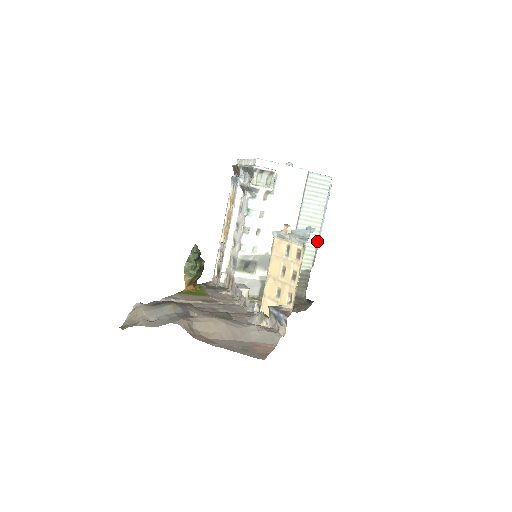
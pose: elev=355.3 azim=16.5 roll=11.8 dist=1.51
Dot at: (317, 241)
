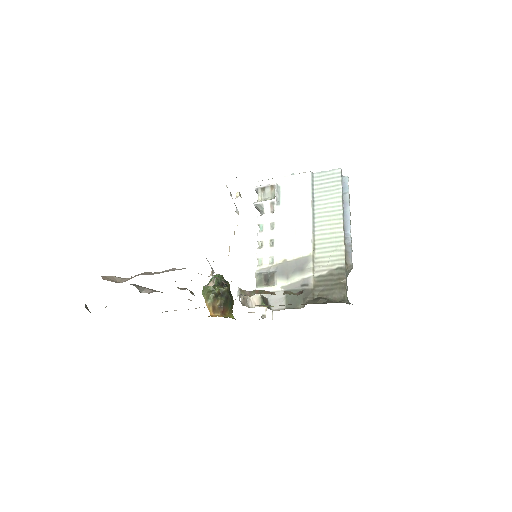
Dot at: (347, 236)
